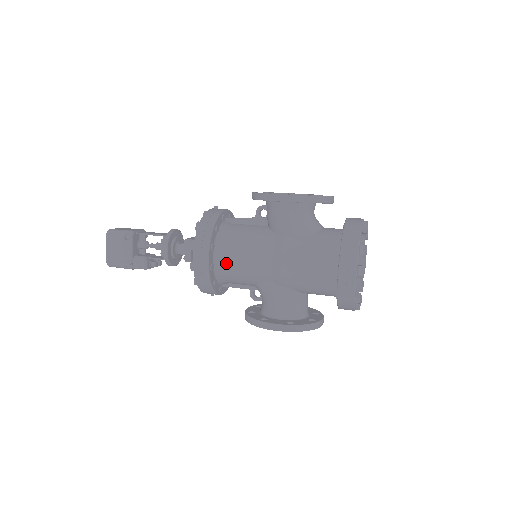
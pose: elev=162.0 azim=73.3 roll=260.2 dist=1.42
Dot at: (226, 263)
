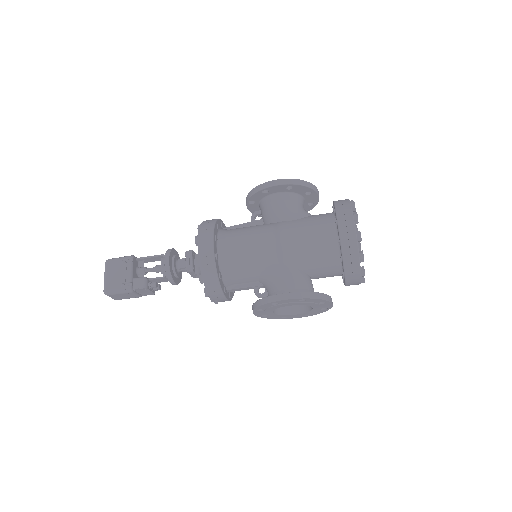
Dot at: (230, 253)
